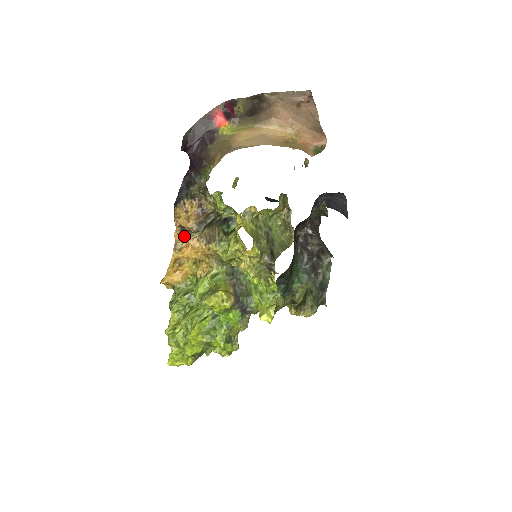
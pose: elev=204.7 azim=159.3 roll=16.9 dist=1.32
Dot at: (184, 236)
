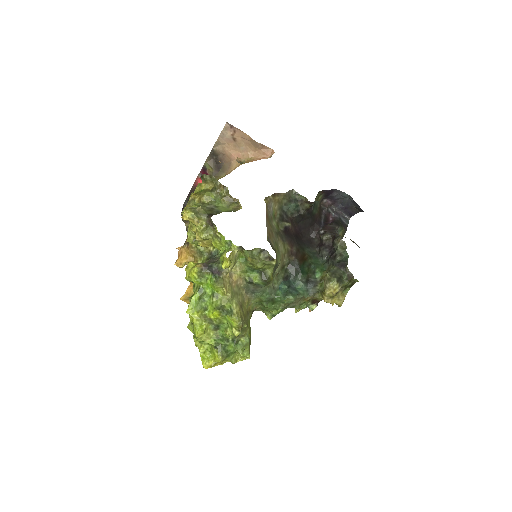
Dot at: occluded
